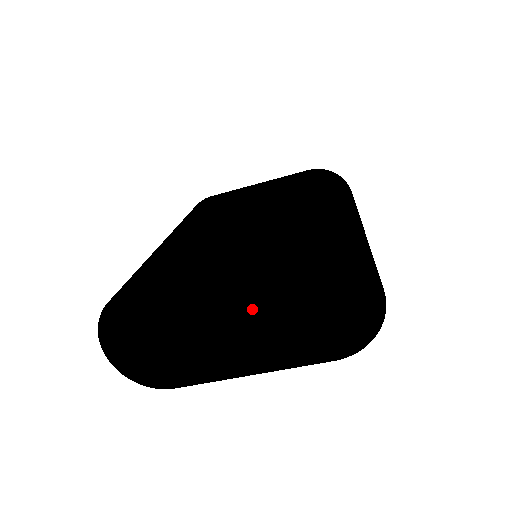
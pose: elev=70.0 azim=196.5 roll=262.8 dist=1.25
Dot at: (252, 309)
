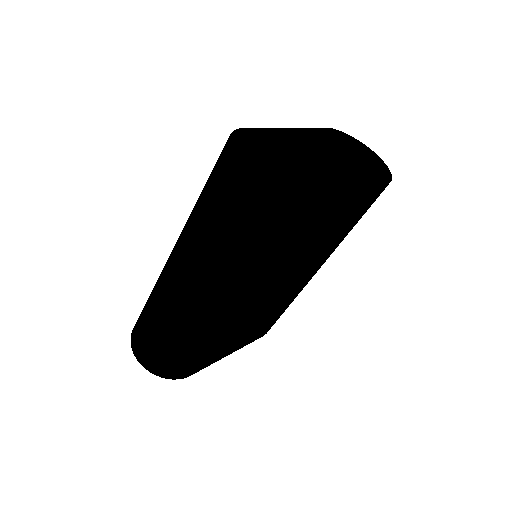
Dot at: occluded
